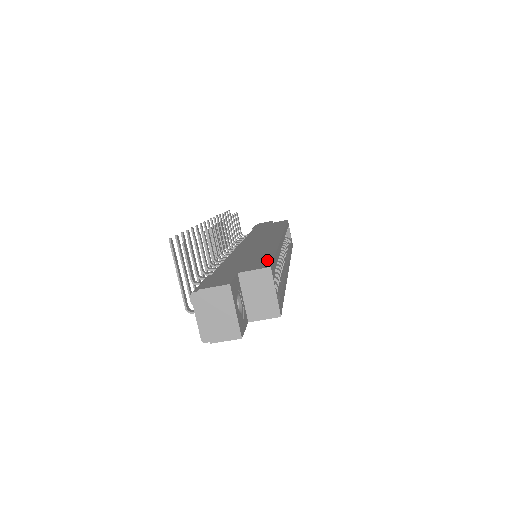
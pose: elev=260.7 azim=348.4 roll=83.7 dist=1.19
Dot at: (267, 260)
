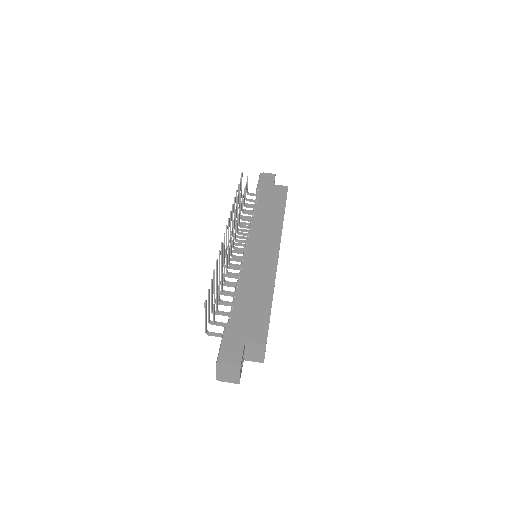
Dot at: (265, 325)
